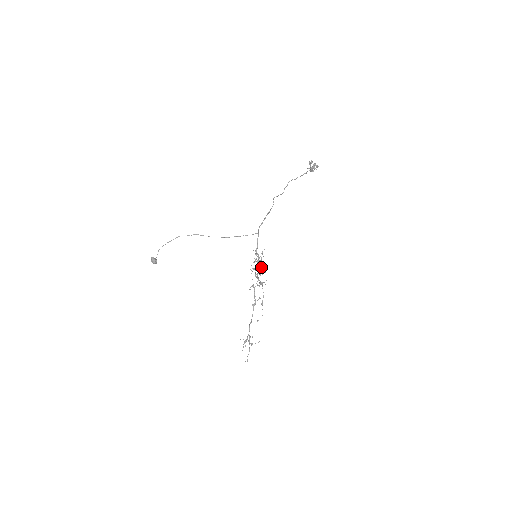
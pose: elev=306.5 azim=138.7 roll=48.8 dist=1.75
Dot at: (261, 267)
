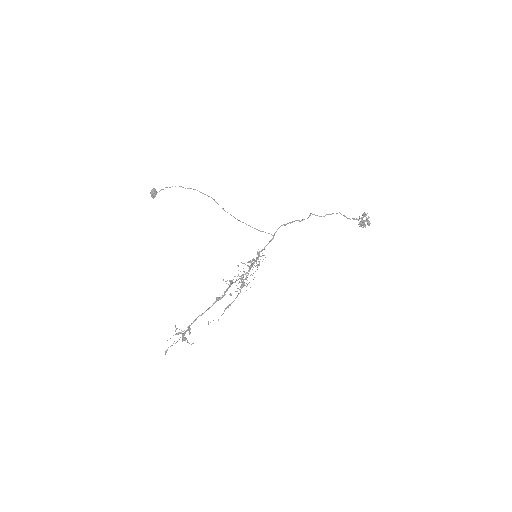
Dot at: occluded
